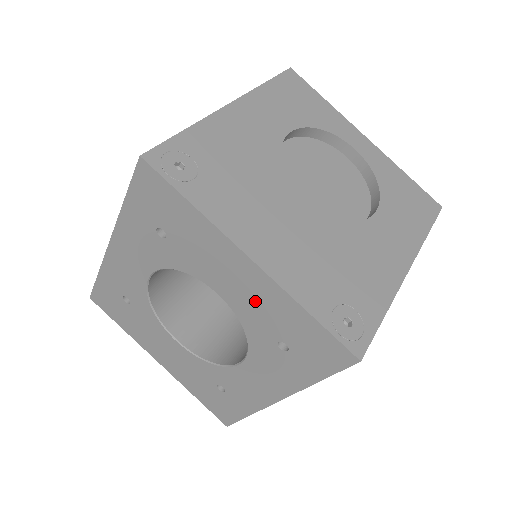
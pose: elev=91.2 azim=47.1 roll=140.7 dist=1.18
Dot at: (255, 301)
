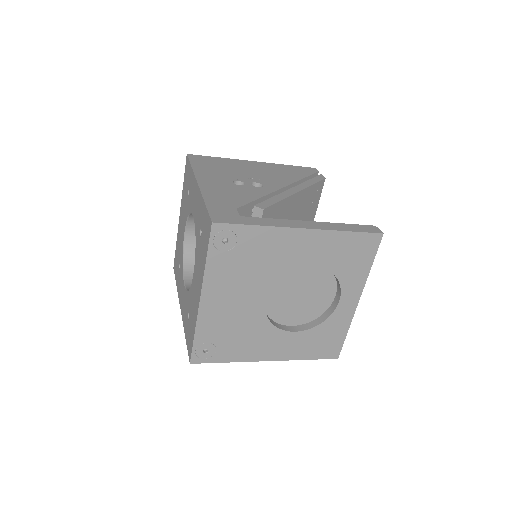
Dot at: (194, 300)
